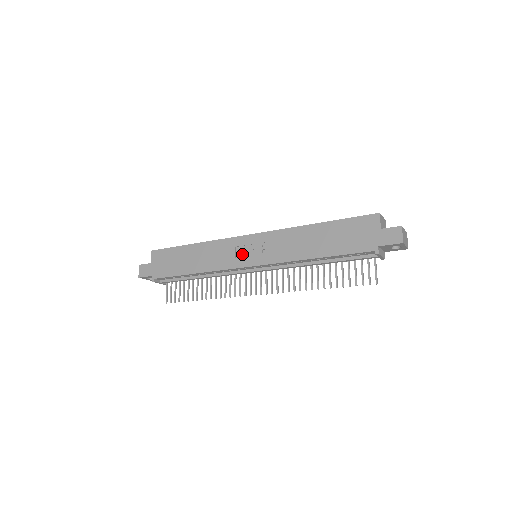
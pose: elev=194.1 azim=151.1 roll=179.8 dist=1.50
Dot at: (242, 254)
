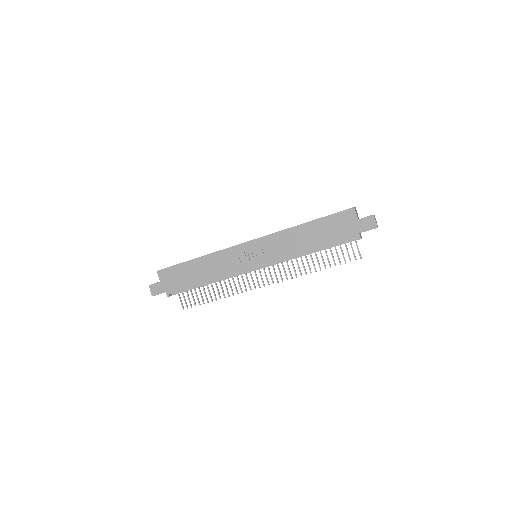
Dot at: (246, 259)
